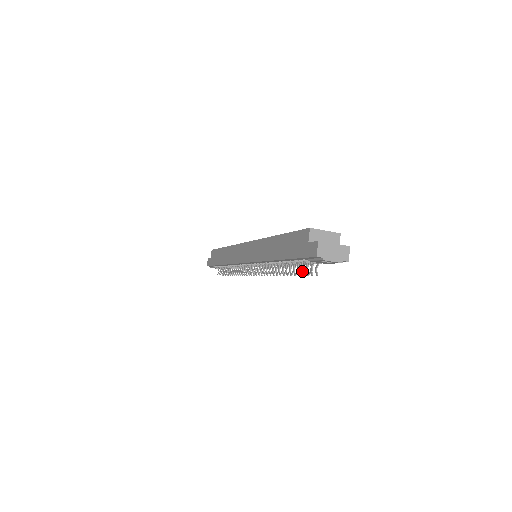
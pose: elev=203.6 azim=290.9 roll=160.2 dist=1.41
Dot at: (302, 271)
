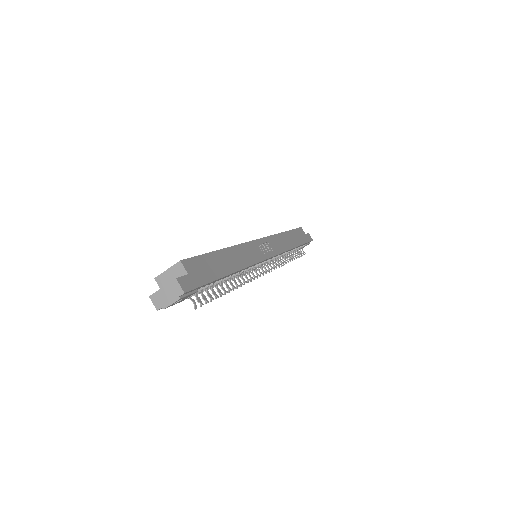
Dot at: occluded
